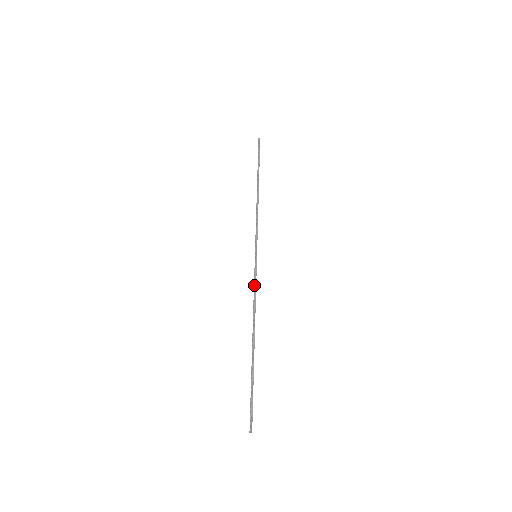
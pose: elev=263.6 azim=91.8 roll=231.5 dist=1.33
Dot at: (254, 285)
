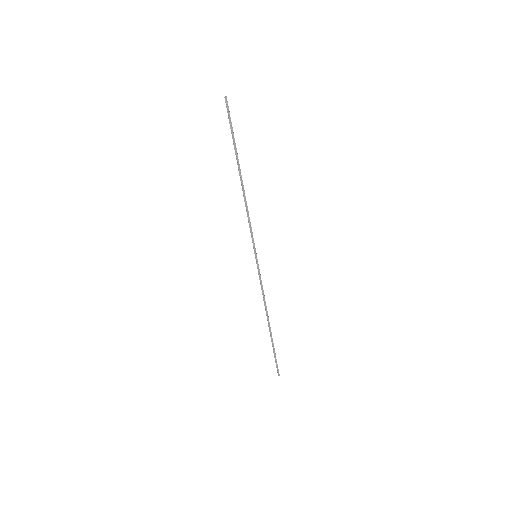
Dot at: (260, 284)
